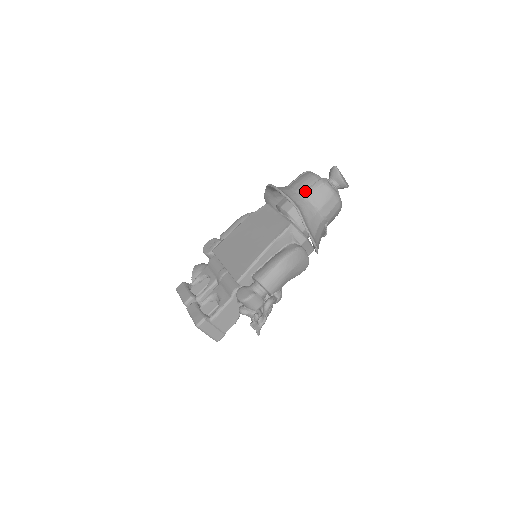
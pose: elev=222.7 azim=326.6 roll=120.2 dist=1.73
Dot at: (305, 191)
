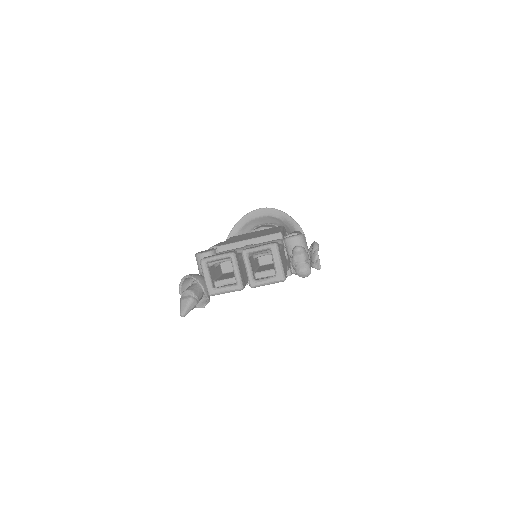
Dot at: occluded
